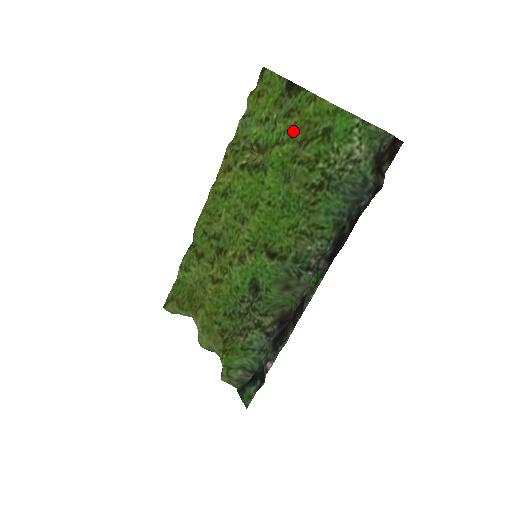
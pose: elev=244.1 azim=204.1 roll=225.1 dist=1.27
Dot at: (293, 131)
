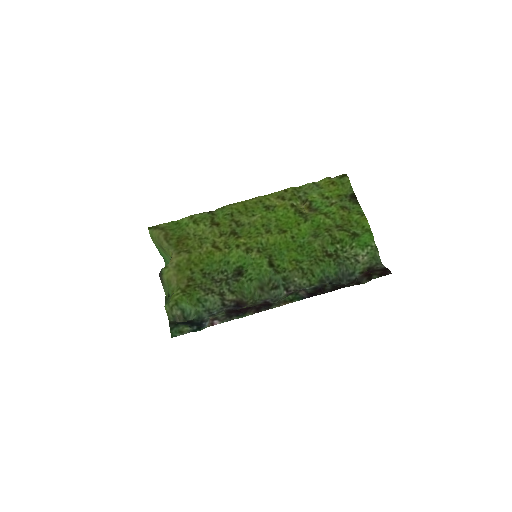
Dot at: (339, 217)
